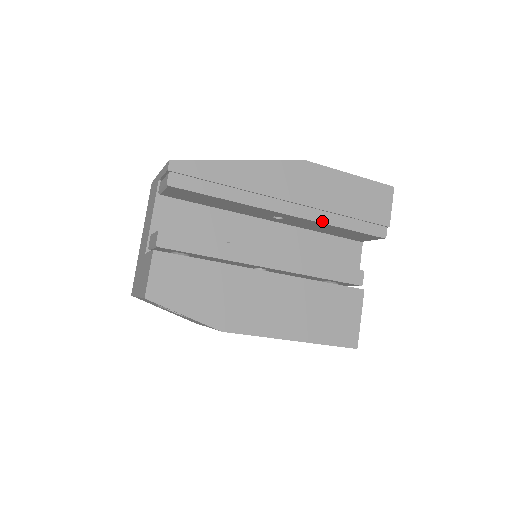
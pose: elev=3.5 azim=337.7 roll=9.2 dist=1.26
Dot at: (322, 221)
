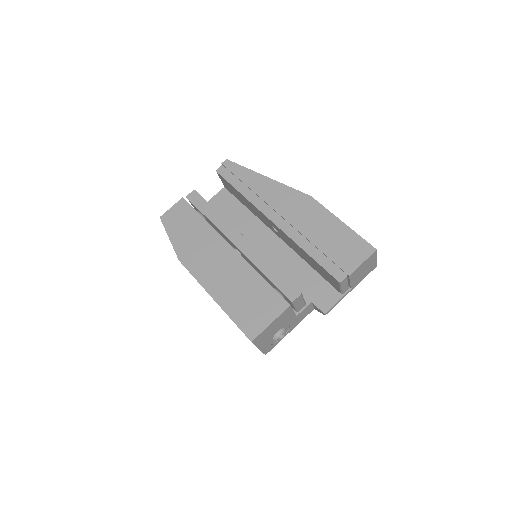
Dot at: (294, 239)
